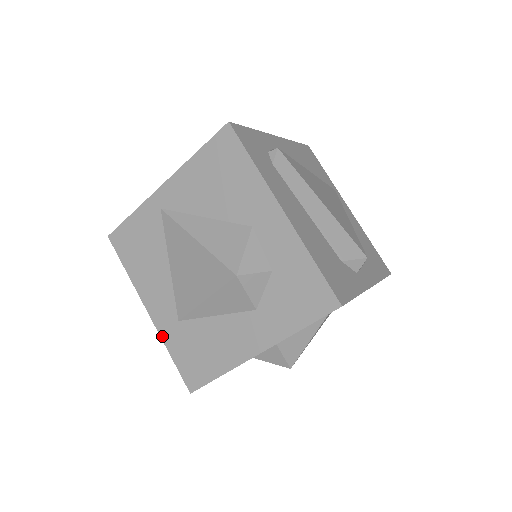
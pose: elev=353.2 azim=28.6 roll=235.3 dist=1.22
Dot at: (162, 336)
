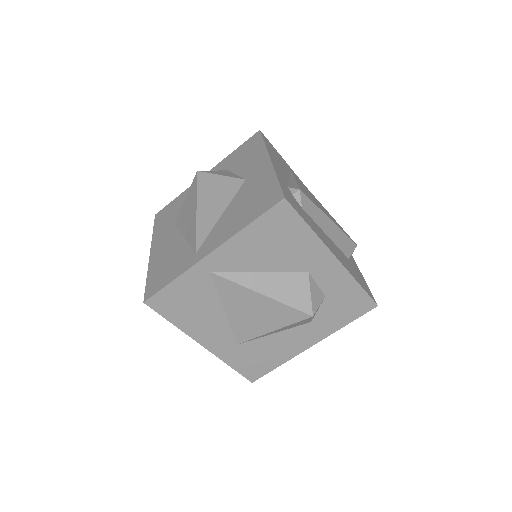
Dot at: (221, 358)
